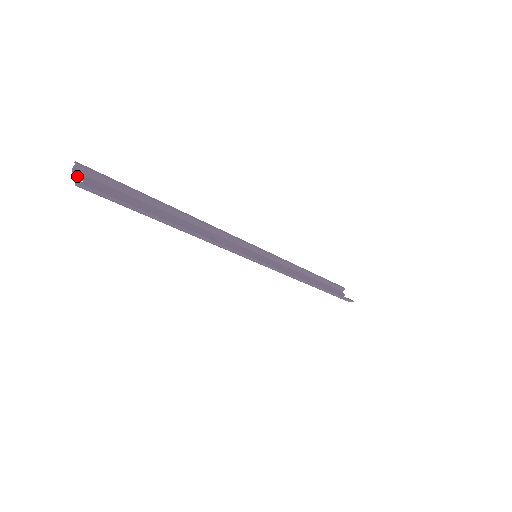
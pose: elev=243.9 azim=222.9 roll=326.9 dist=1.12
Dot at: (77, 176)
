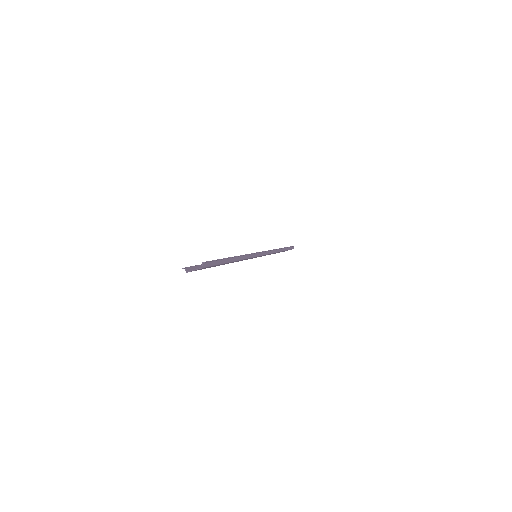
Dot at: (193, 270)
